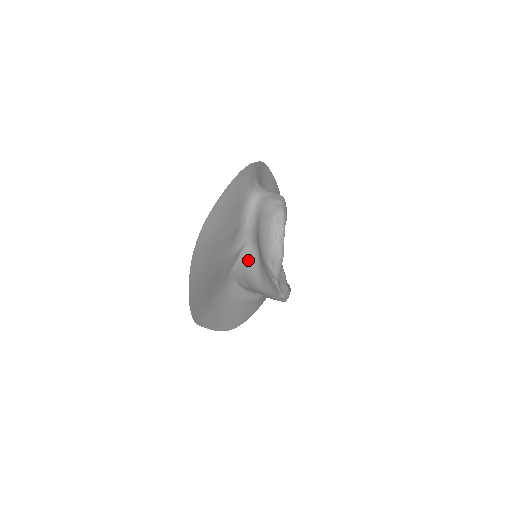
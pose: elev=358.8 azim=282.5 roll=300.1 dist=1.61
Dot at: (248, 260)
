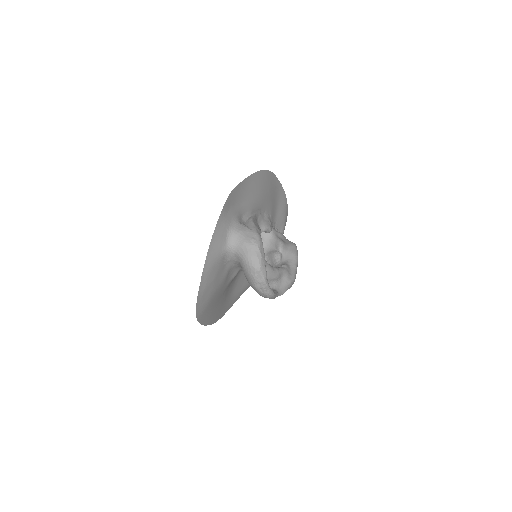
Dot at: occluded
